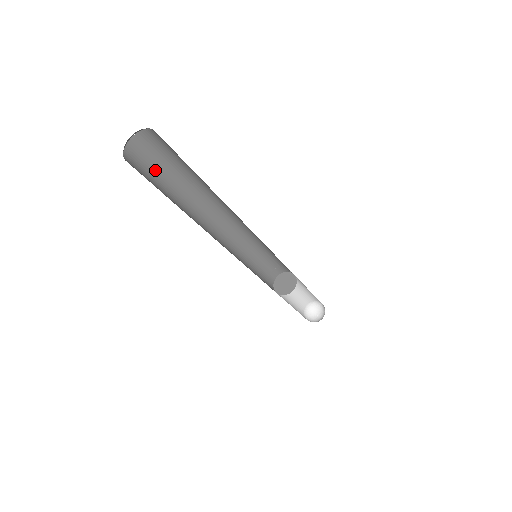
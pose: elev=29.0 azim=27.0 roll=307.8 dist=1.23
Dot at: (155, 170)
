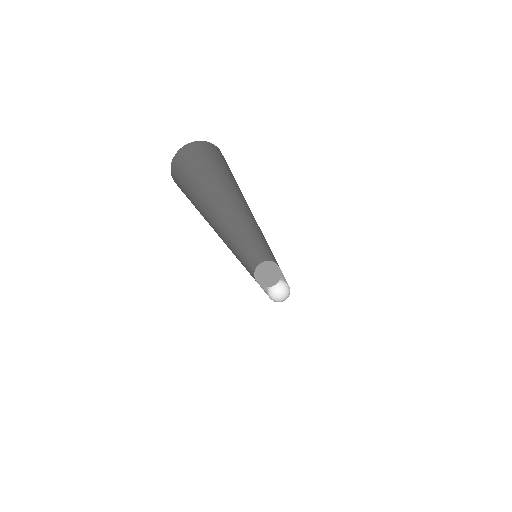
Dot at: (190, 200)
